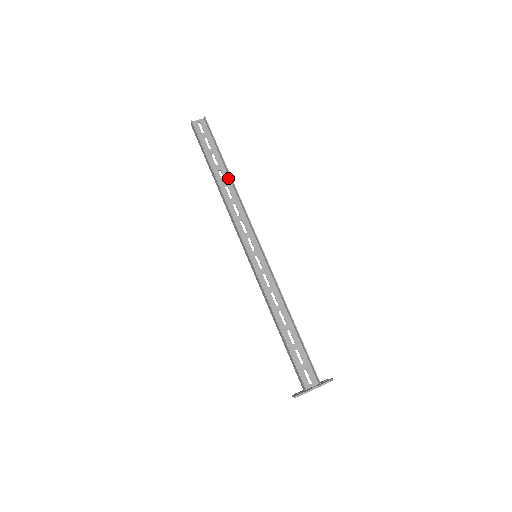
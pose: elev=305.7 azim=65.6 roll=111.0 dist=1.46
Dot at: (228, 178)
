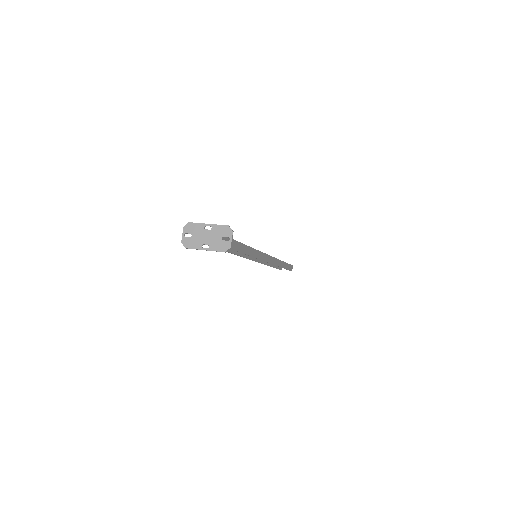
Dot at: occluded
